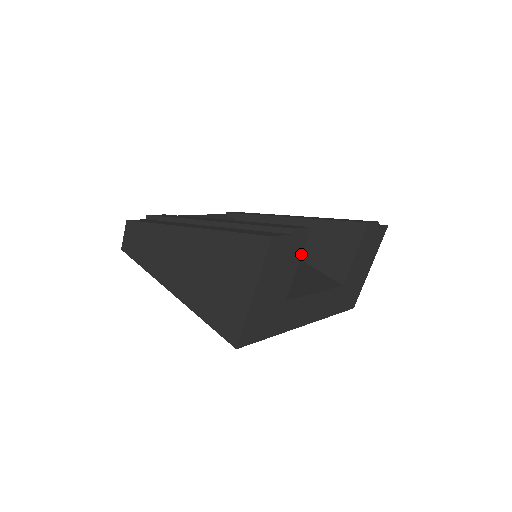
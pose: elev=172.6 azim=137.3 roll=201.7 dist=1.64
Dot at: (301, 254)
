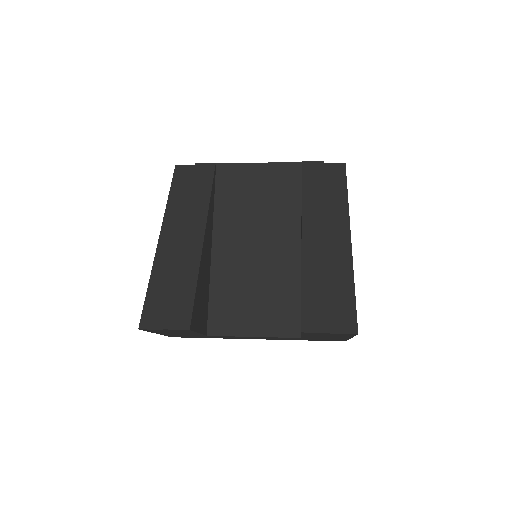
Dot at: (196, 332)
